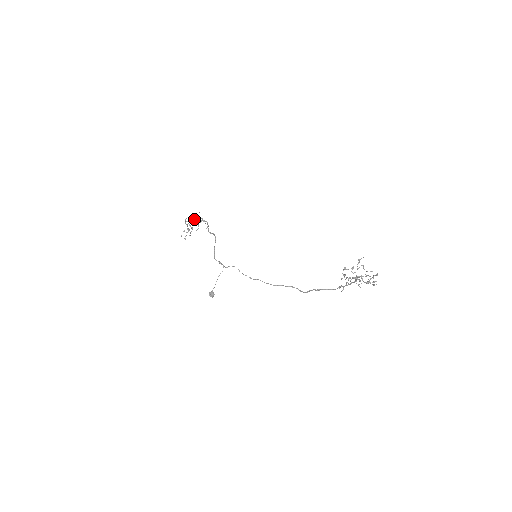
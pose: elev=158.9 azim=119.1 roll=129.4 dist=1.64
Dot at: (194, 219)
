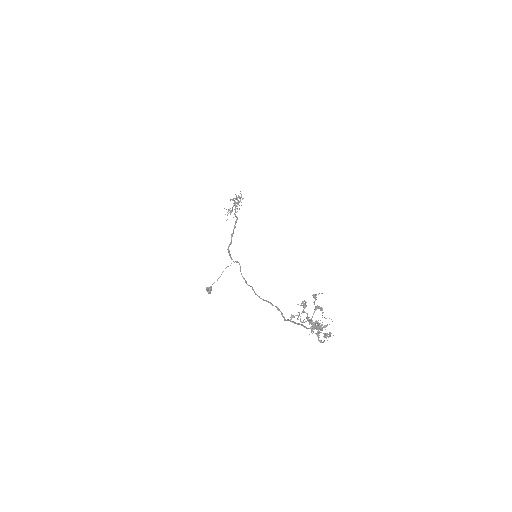
Dot at: (233, 198)
